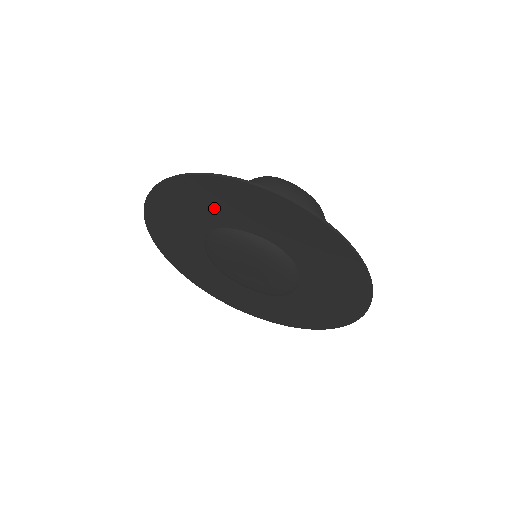
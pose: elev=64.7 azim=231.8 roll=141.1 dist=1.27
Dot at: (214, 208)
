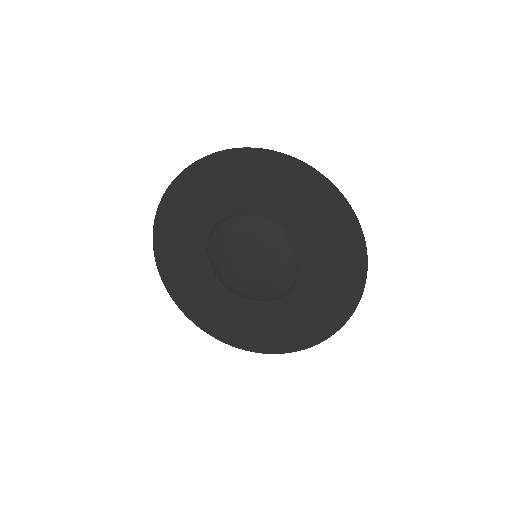
Dot at: (206, 201)
